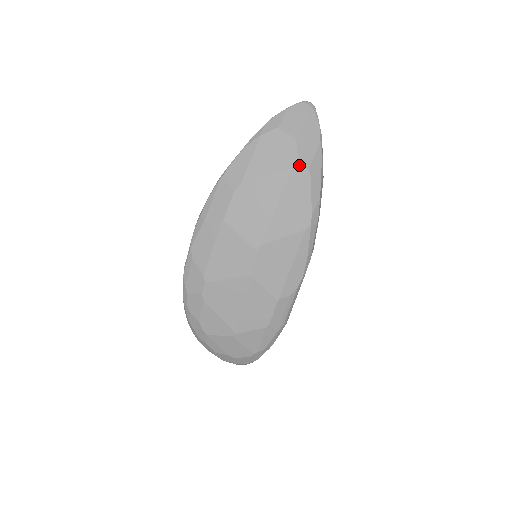
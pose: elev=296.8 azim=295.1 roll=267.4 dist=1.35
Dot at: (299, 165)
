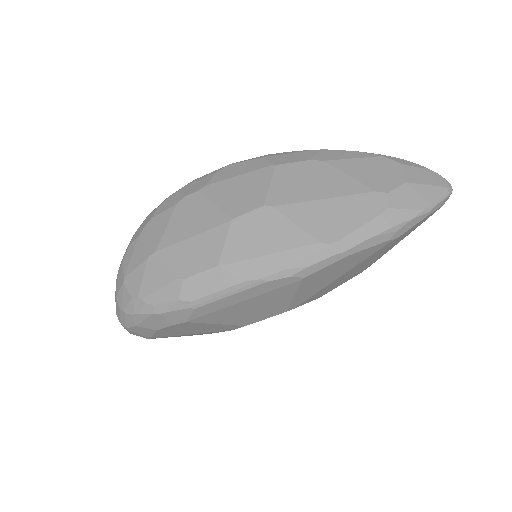
Dot at: (383, 196)
